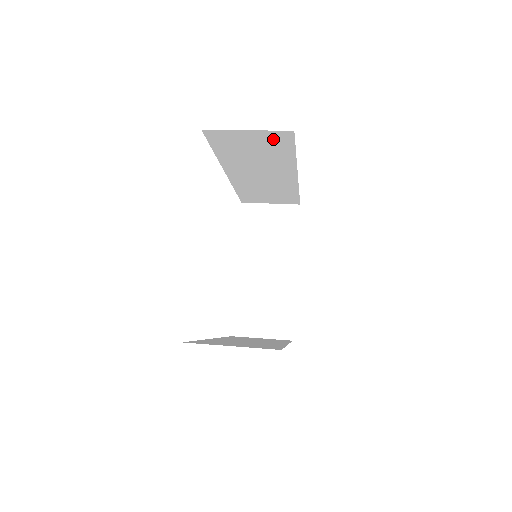
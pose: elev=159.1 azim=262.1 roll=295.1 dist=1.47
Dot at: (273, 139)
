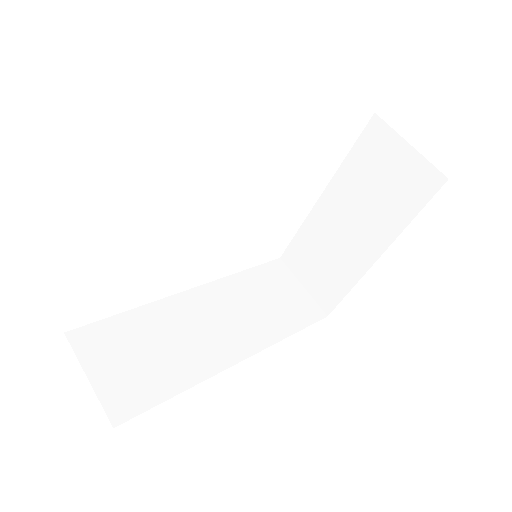
Dot at: occluded
